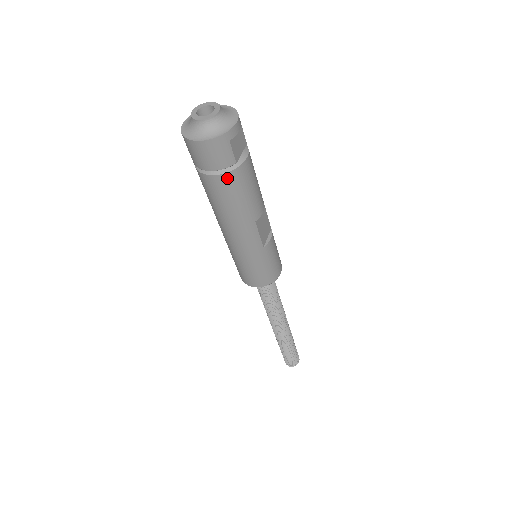
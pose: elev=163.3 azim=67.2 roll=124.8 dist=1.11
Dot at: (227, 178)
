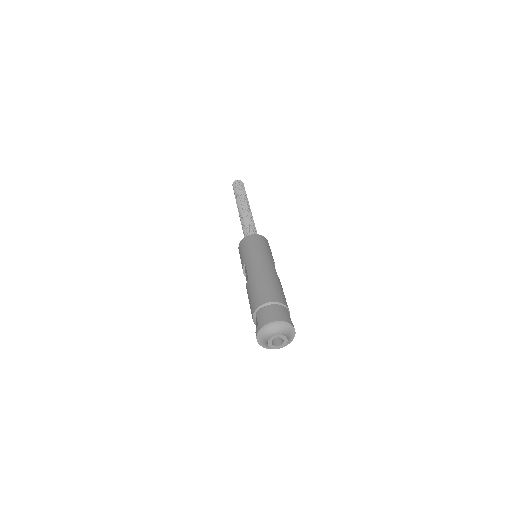
Dot at: occluded
